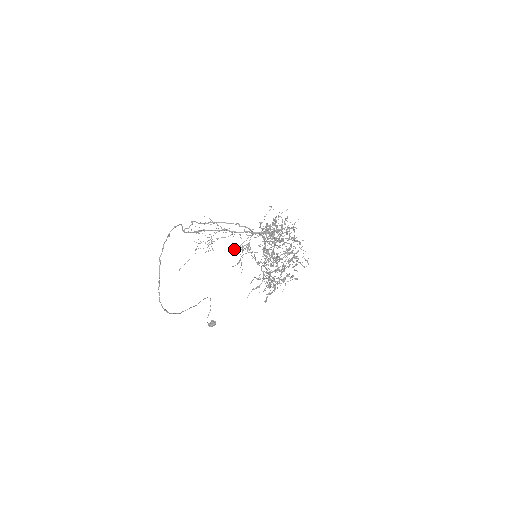
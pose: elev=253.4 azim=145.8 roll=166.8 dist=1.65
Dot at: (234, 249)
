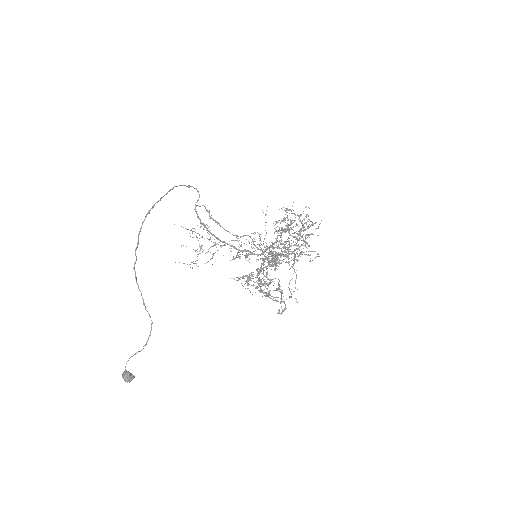
Dot at: occluded
